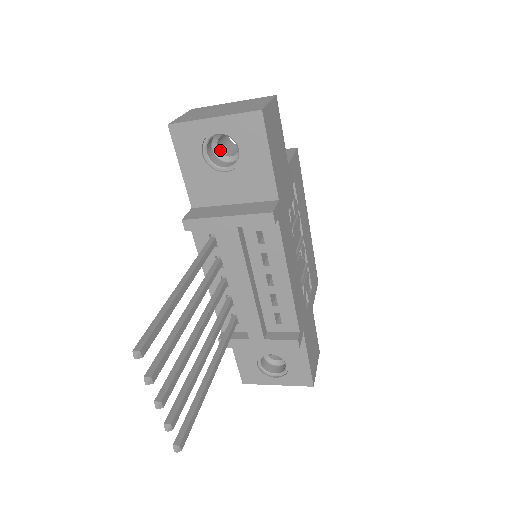
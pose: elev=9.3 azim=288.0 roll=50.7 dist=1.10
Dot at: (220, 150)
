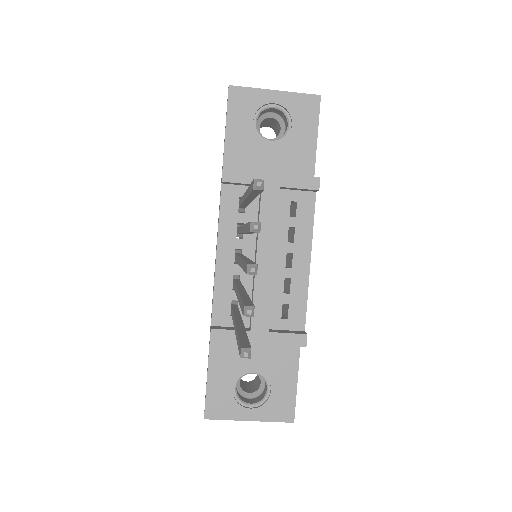
Dot at: occluded
